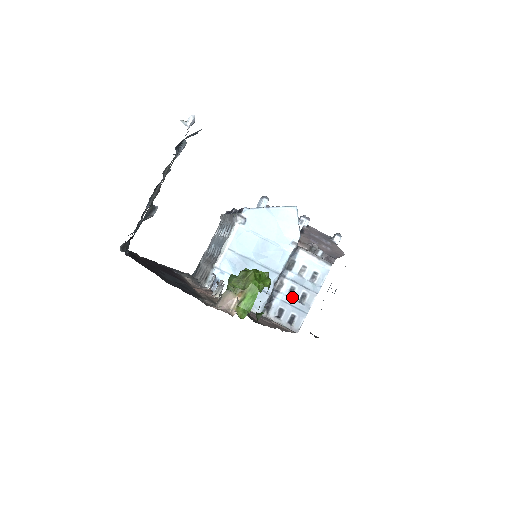
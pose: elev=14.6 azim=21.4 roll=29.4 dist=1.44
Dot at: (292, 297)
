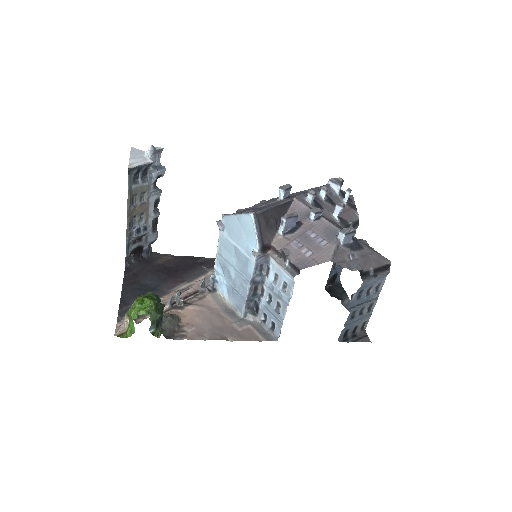
Dot at: (270, 304)
